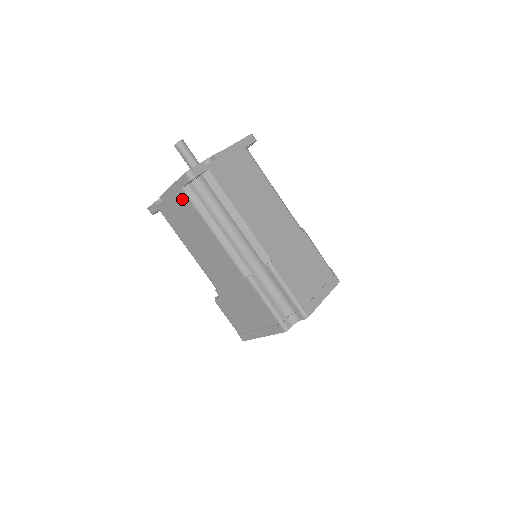
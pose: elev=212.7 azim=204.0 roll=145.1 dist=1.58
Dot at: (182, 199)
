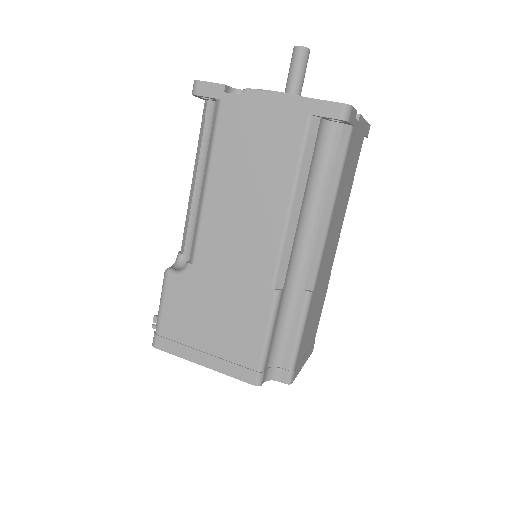
Dot at: (290, 125)
